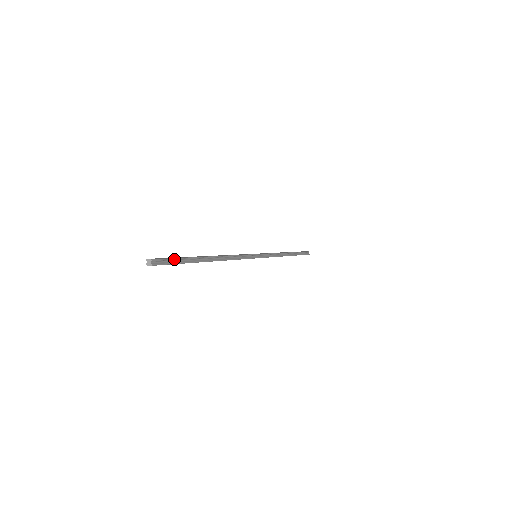
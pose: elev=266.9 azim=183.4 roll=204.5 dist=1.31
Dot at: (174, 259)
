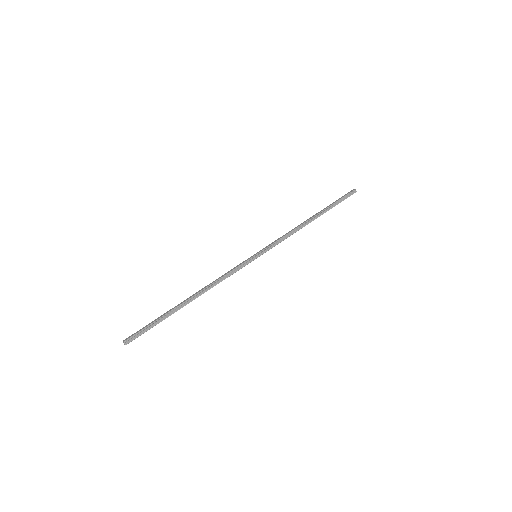
Dot at: (146, 327)
